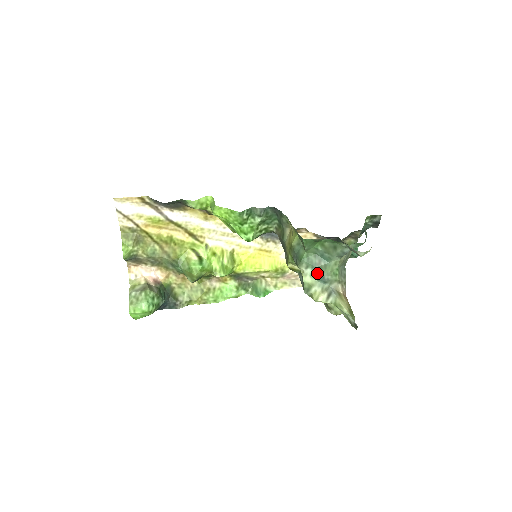
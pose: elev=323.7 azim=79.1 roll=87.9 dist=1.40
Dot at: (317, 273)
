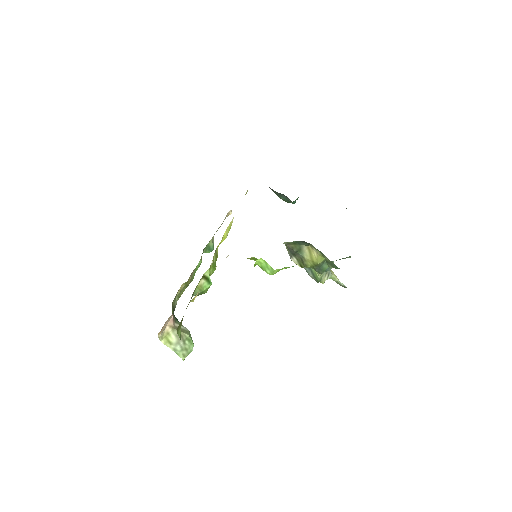
Dot at: (327, 270)
